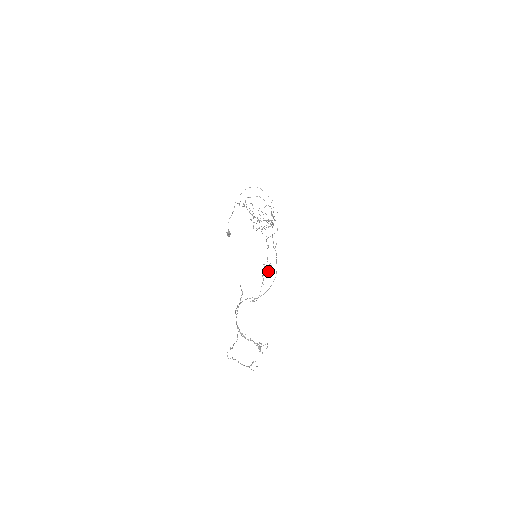
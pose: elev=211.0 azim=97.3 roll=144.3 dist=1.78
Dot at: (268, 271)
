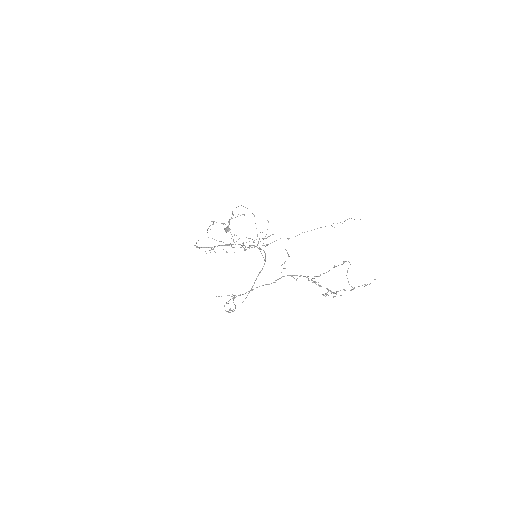
Dot at: occluded
